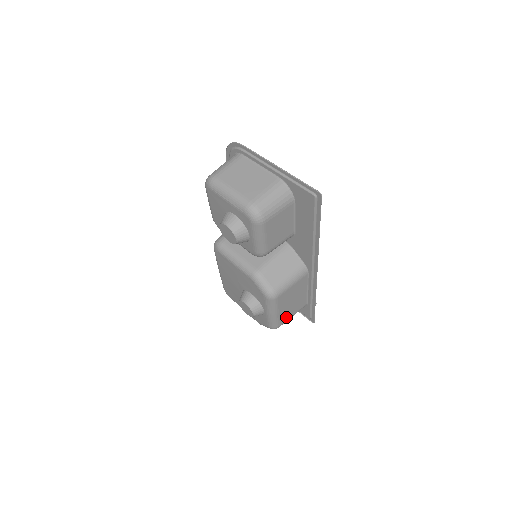
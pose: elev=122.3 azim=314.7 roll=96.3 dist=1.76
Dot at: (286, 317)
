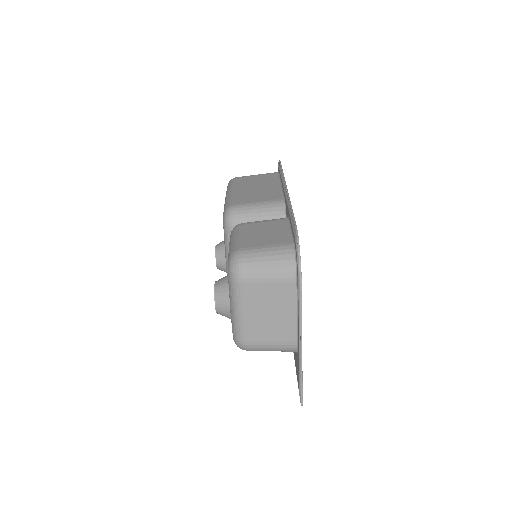
Dot at: occluded
